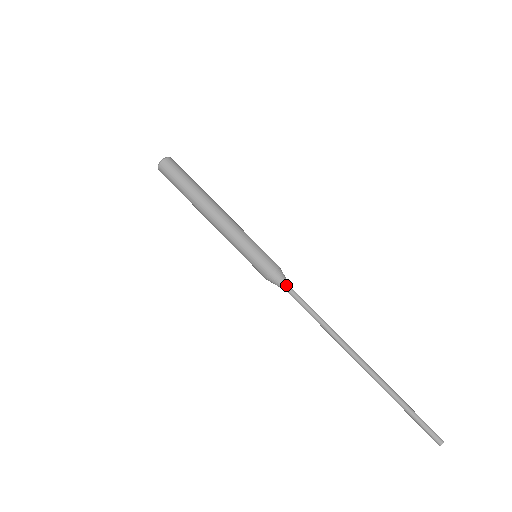
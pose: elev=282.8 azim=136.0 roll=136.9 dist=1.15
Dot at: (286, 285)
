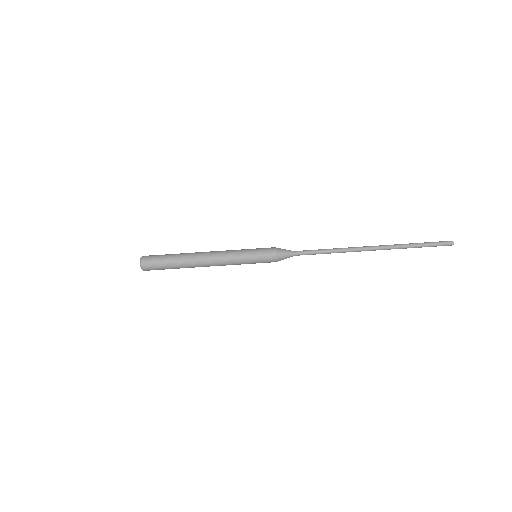
Dot at: (290, 251)
